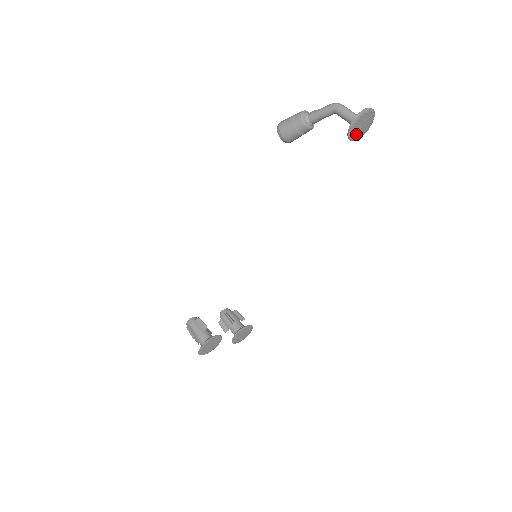
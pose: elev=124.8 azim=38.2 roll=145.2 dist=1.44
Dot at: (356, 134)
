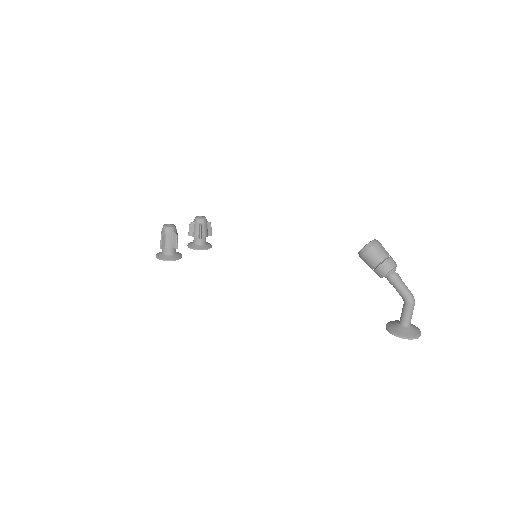
Dot at: occluded
